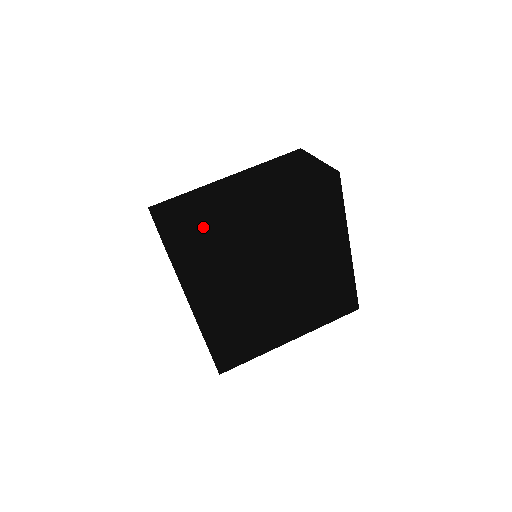
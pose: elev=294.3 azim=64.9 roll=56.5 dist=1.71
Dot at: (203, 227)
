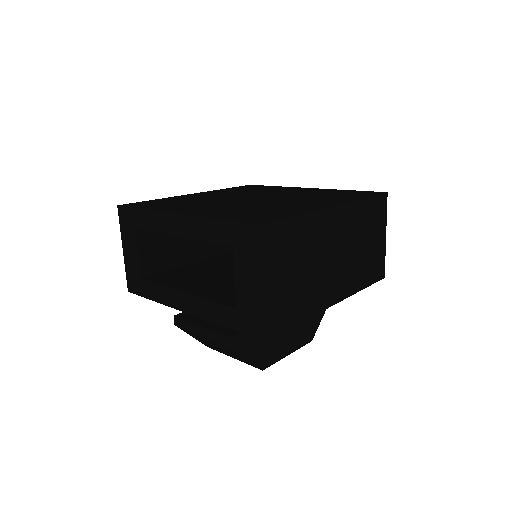
Dot at: (152, 200)
